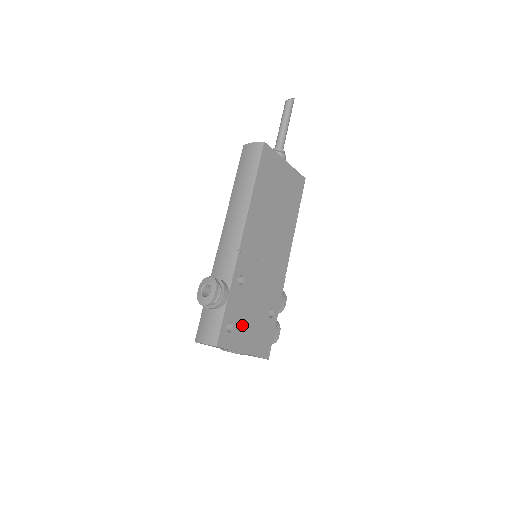
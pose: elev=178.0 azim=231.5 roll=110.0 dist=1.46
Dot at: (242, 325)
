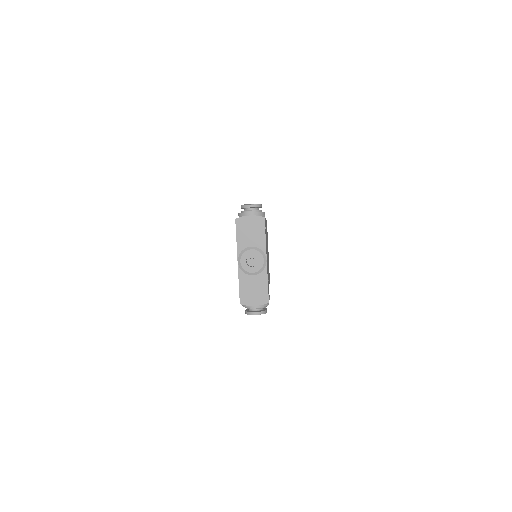
Dot at: (266, 246)
